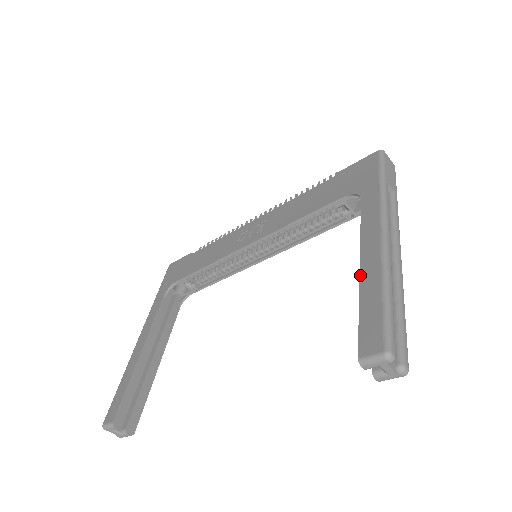
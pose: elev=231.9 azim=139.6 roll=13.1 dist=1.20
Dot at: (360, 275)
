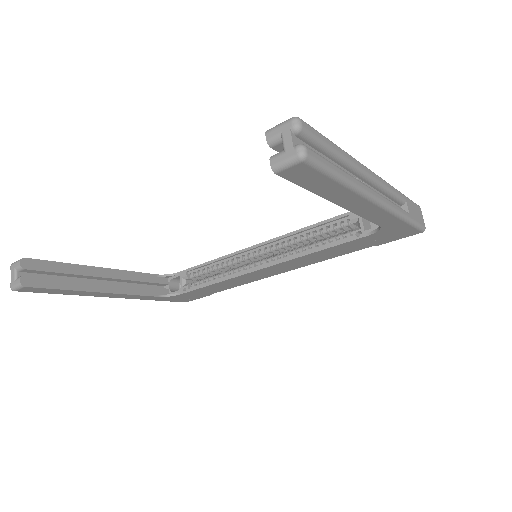
Dot at: occluded
